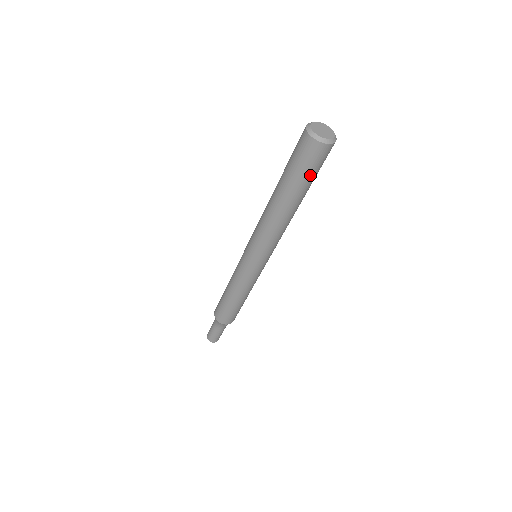
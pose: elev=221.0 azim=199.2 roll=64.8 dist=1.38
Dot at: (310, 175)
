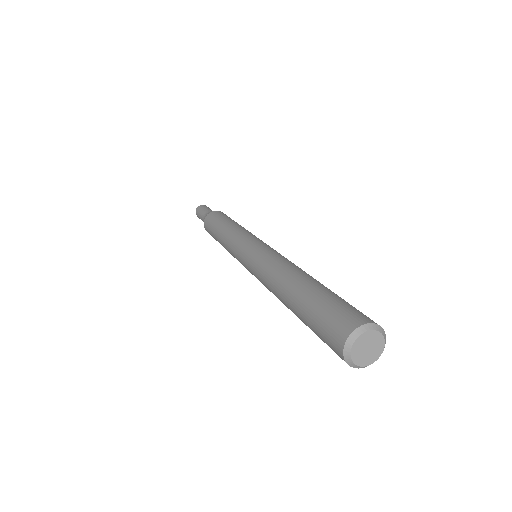
Dot at: occluded
